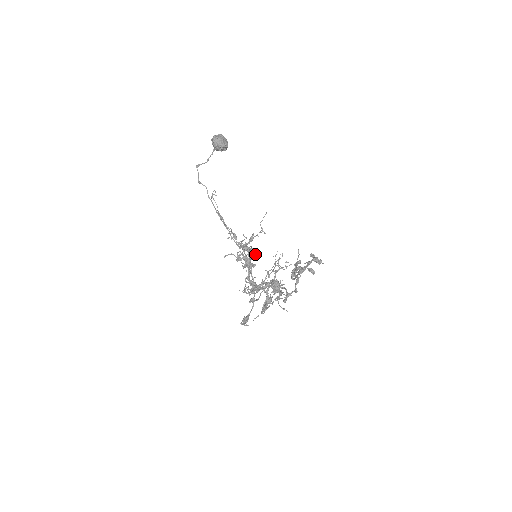
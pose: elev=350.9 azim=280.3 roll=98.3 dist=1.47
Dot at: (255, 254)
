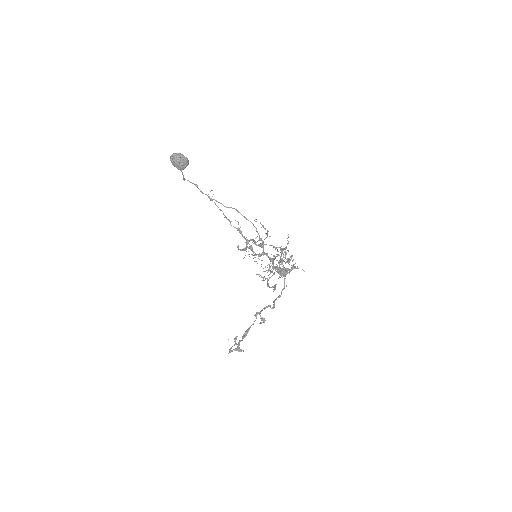
Dot at: occluded
